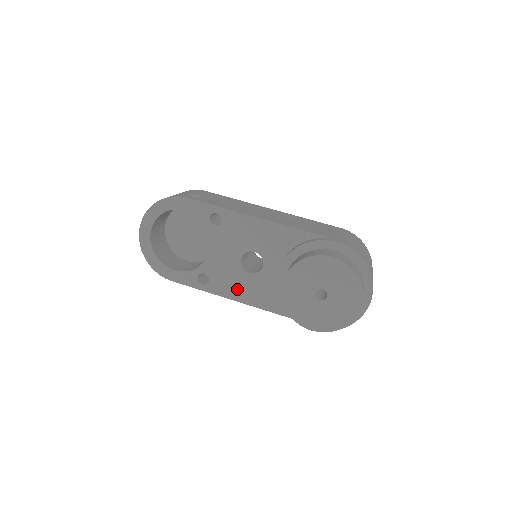
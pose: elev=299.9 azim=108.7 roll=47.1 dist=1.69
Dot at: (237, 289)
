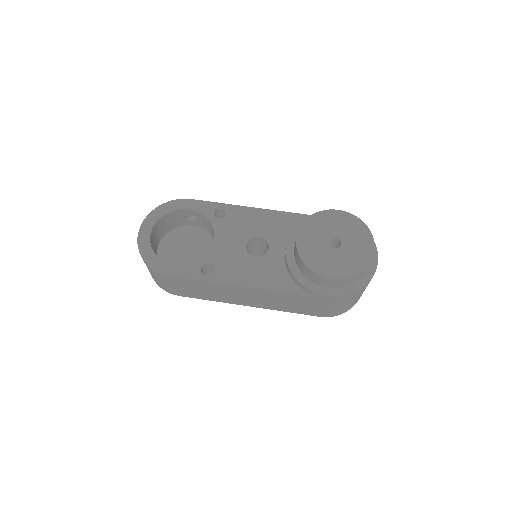
Dot at: (244, 274)
